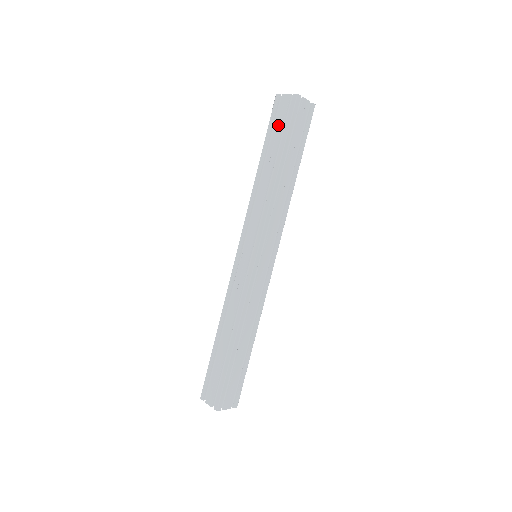
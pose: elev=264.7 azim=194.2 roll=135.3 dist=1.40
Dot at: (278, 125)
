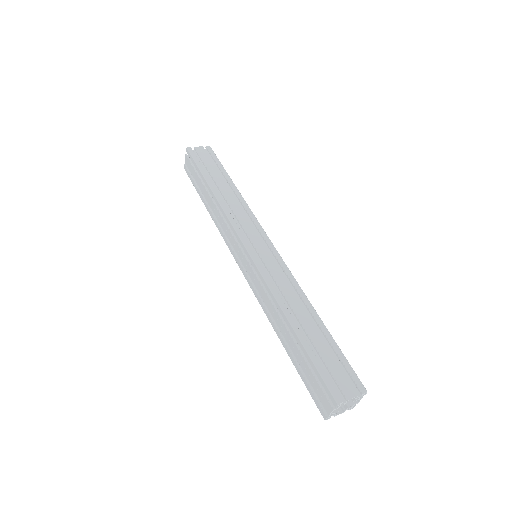
Dot at: (194, 175)
